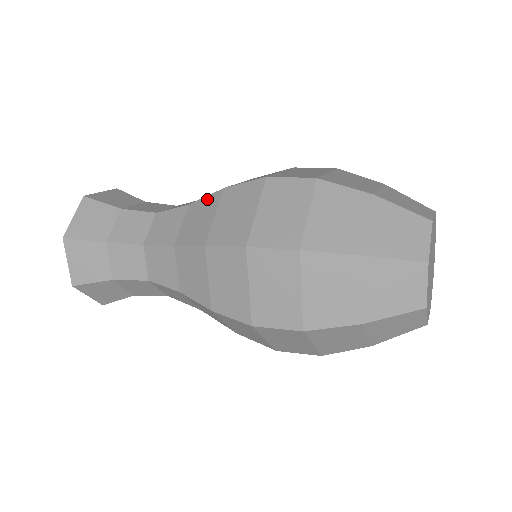
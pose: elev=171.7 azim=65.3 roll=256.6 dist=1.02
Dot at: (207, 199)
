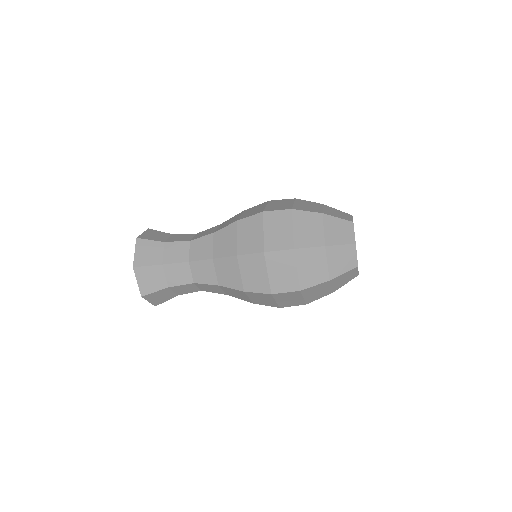
Dot at: occluded
